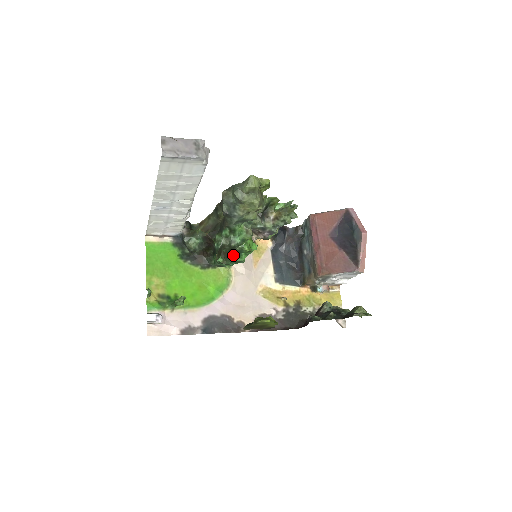
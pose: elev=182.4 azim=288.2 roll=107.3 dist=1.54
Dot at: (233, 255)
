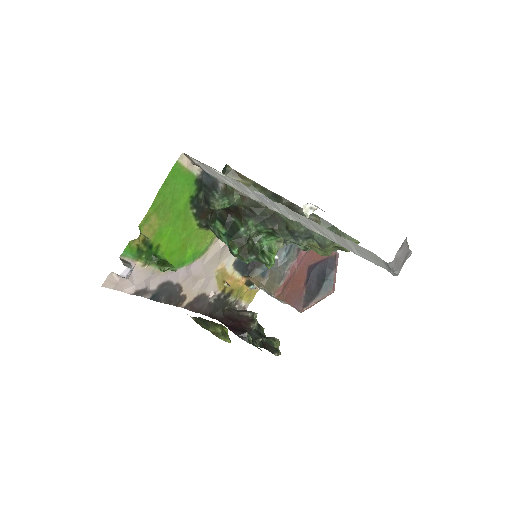
Dot at: (252, 260)
